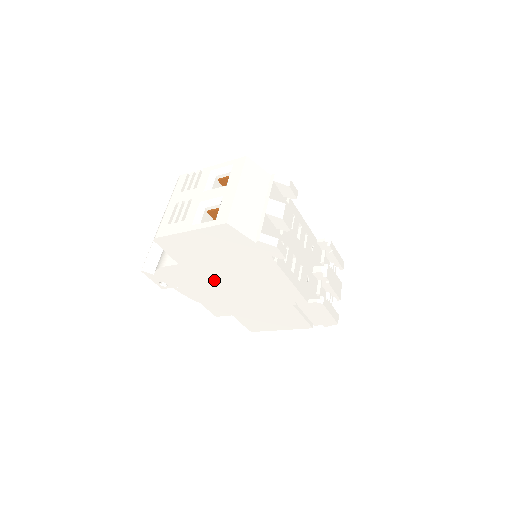
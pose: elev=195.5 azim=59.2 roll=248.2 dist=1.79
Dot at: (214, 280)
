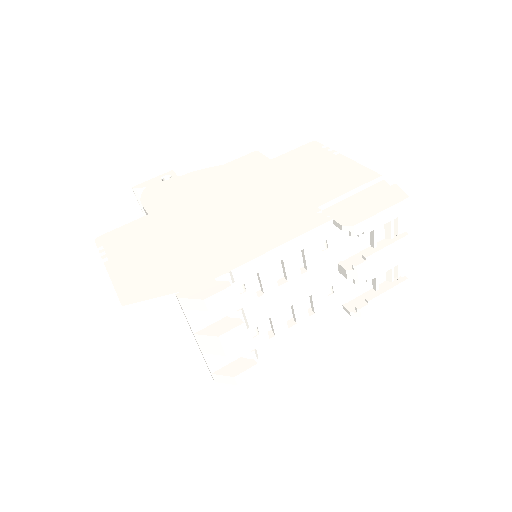
Dot at: occluded
